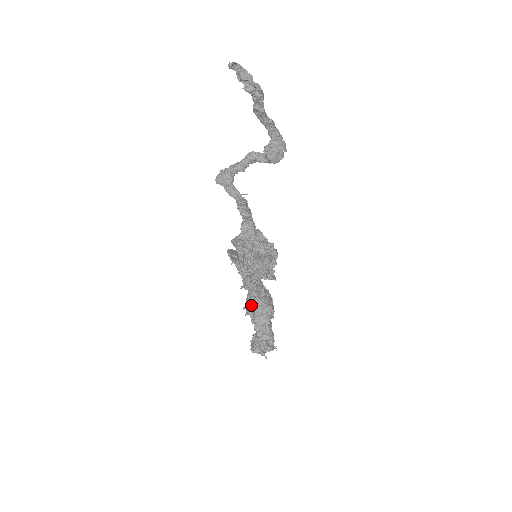
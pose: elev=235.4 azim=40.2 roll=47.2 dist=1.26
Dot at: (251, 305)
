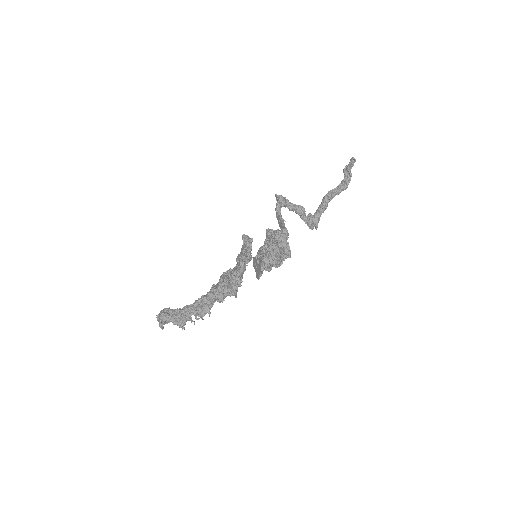
Dot at: (232, 276)
